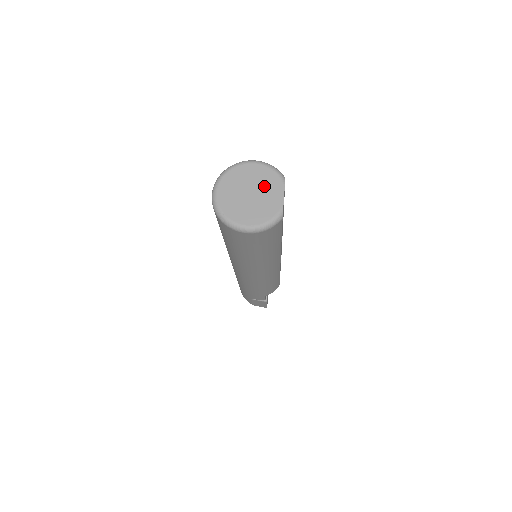
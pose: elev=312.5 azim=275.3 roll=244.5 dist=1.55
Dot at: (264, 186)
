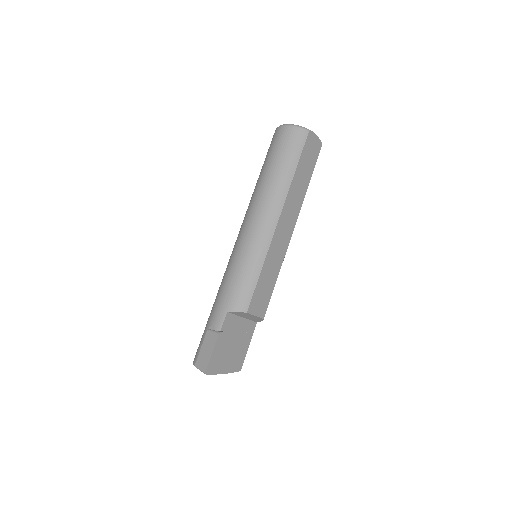
Dot at: occluded
